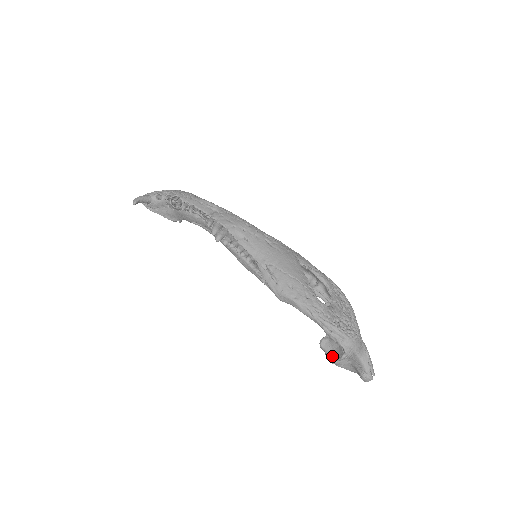
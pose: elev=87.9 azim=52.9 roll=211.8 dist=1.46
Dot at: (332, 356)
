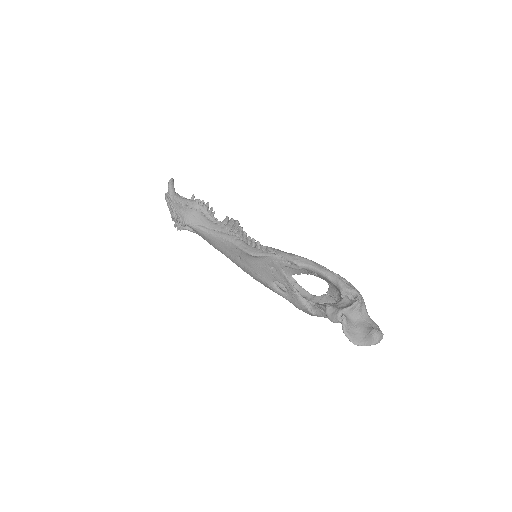
Dot at: (344, 308)
